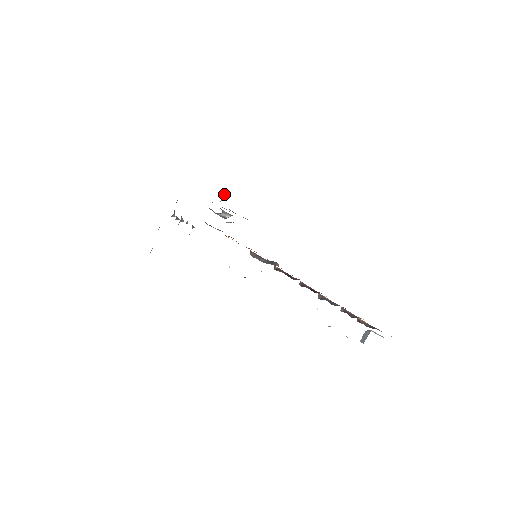
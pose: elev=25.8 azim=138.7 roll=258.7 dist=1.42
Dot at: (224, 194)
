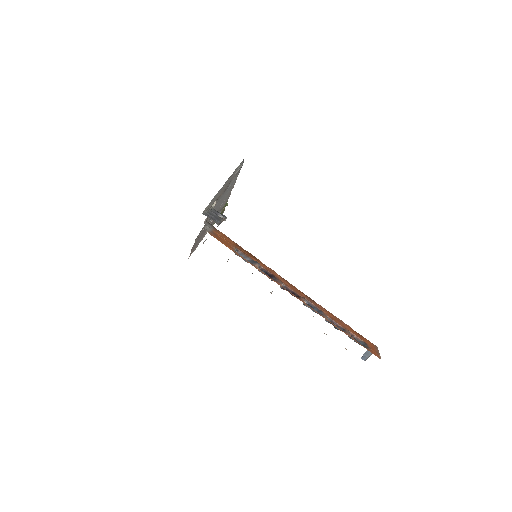
Dot at: (215, 201)
